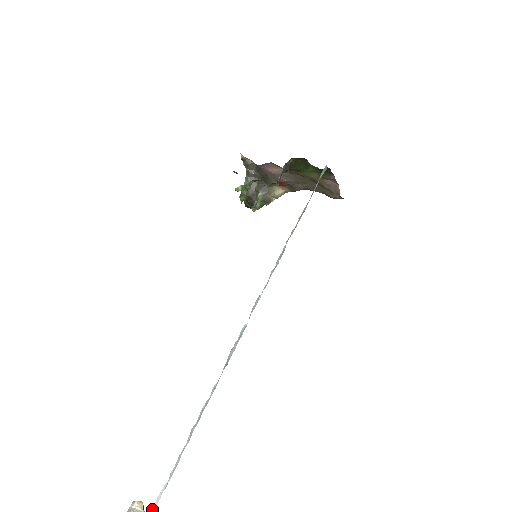
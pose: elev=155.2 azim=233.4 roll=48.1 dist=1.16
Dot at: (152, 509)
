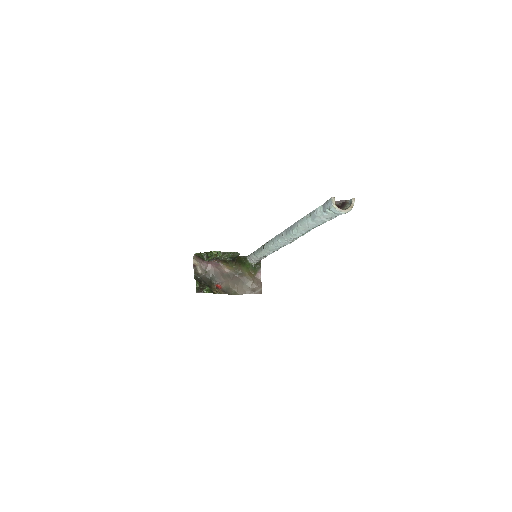
Dot at: occluded
